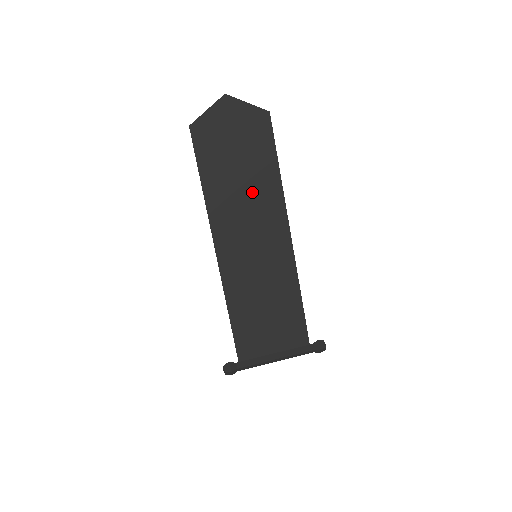
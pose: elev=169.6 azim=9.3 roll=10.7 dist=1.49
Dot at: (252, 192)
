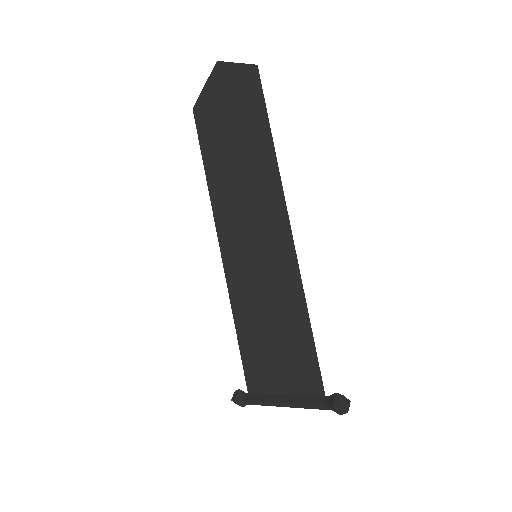
Dot at: (247, 173)
